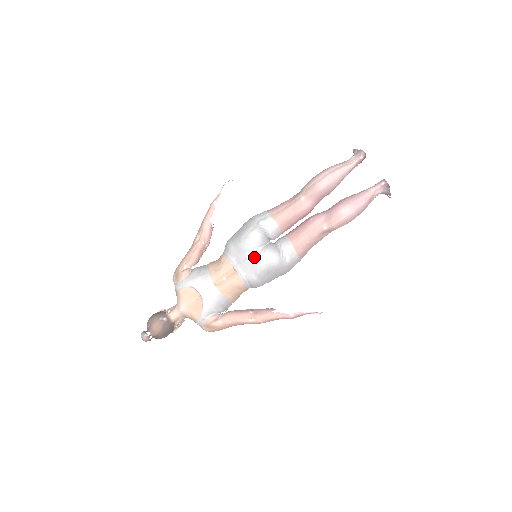
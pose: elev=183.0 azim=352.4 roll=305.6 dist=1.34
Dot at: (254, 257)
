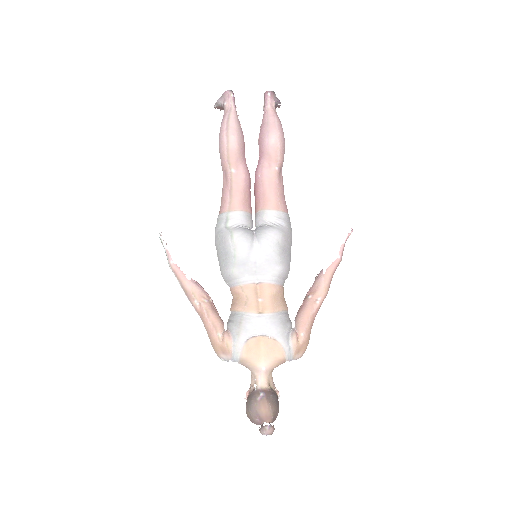
Dot at: (260, 253)
